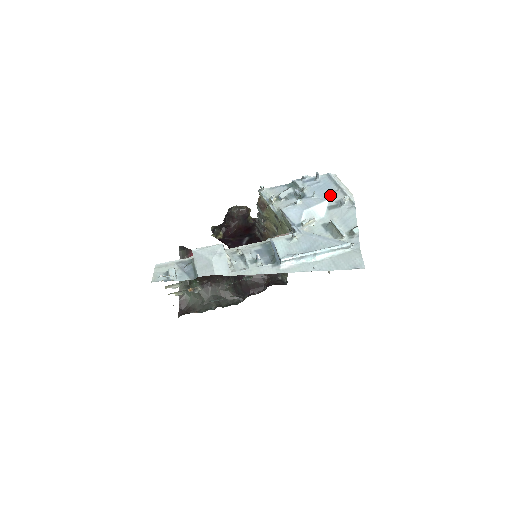
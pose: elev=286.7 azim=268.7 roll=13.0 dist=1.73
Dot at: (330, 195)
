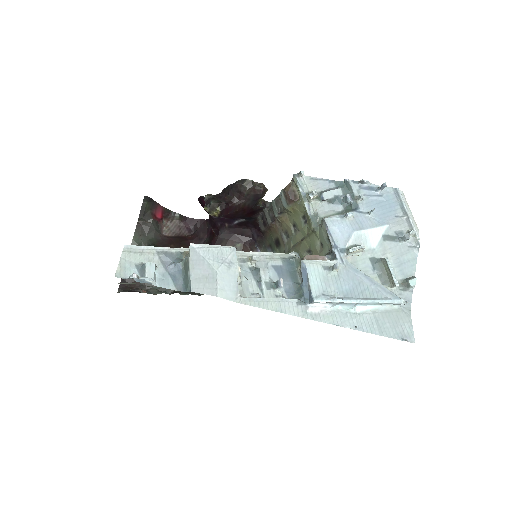
Dot at: (391, 220)
